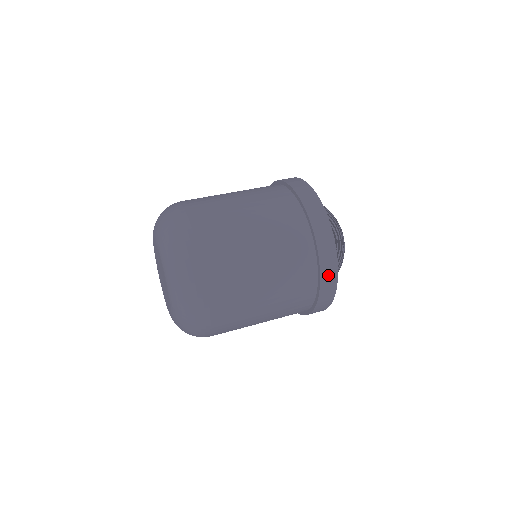
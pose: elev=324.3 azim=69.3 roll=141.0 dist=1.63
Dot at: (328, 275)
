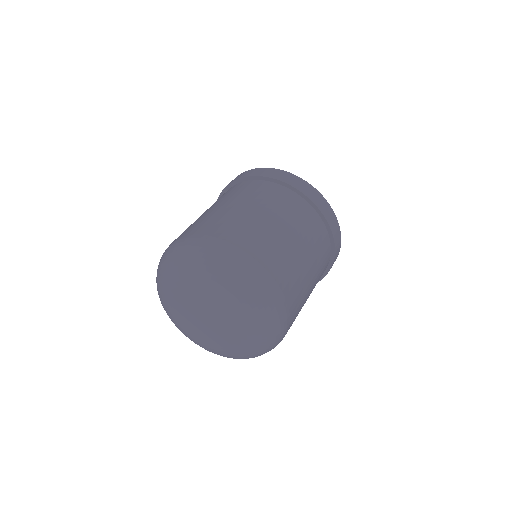
Dot at: (326, 210)
